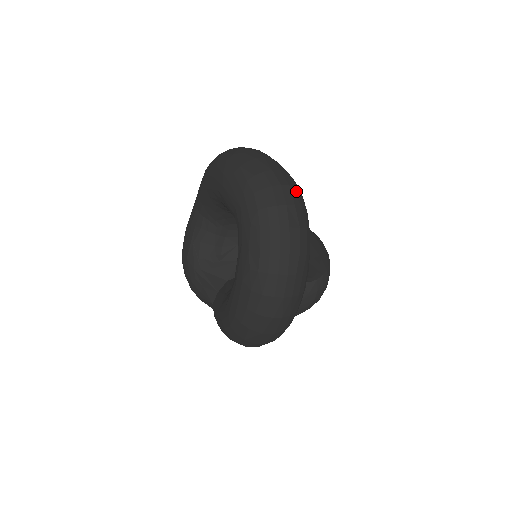
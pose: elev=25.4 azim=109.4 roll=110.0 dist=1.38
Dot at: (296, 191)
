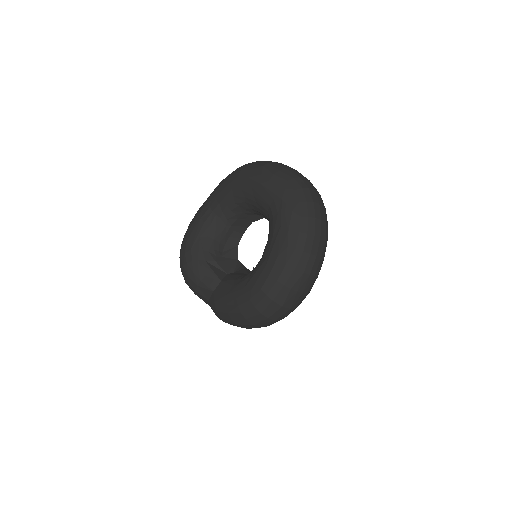
Dot at: (321, 198)
